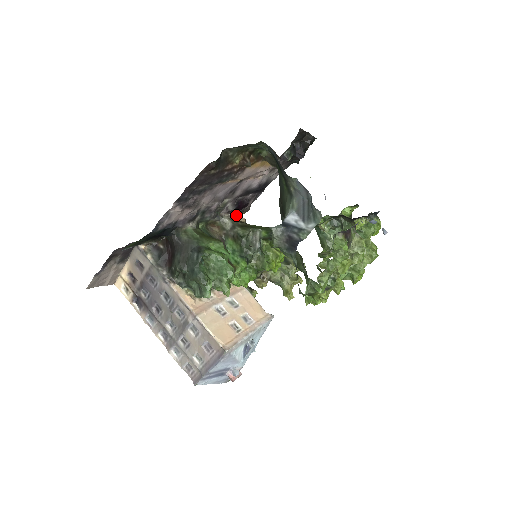
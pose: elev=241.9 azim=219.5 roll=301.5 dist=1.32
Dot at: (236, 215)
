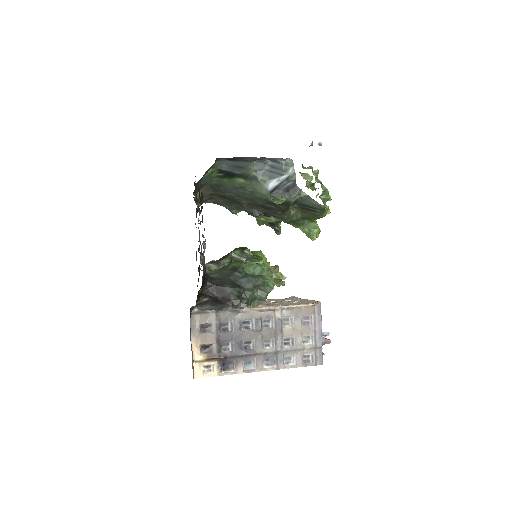
Dot at: (199, 273)
